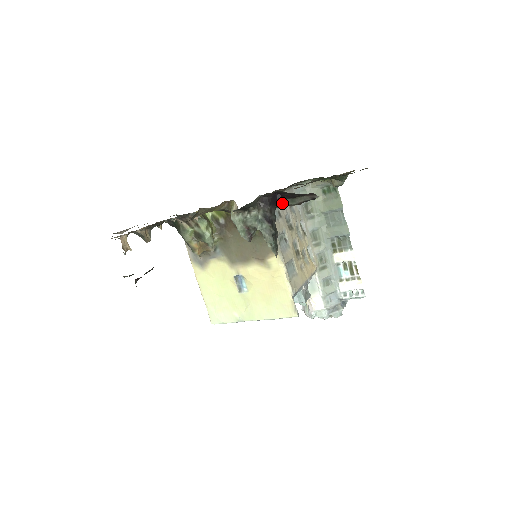
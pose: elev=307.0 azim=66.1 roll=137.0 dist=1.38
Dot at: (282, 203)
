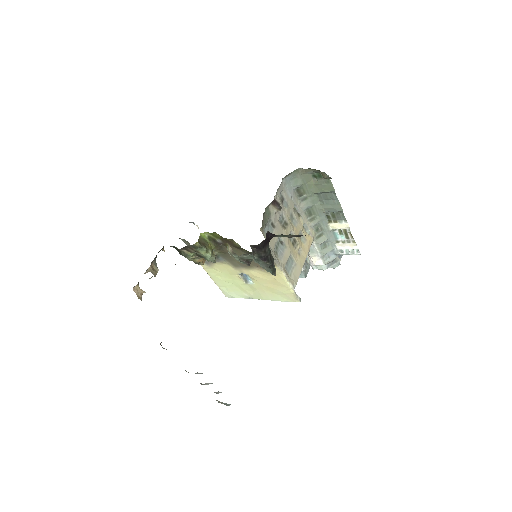
Dot at: (274, 236)
